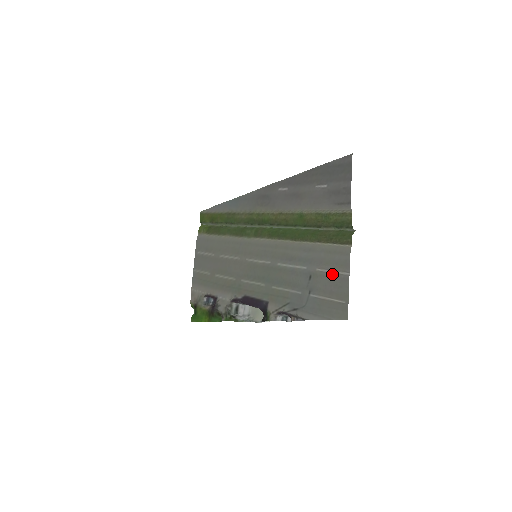
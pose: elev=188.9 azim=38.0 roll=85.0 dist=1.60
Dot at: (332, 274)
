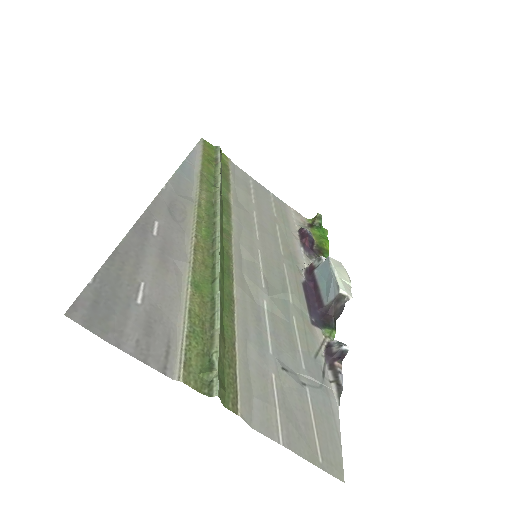
Dot at: (280, 409)
